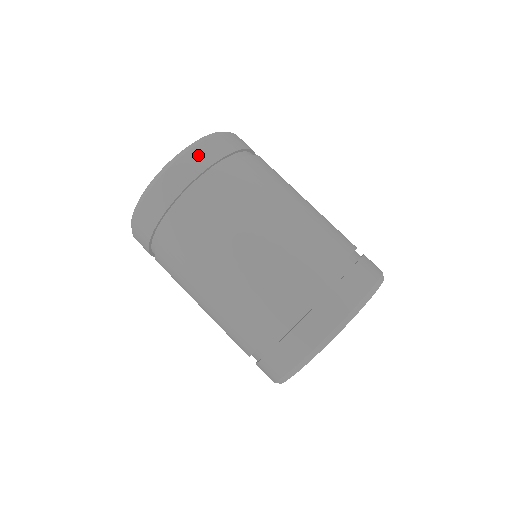
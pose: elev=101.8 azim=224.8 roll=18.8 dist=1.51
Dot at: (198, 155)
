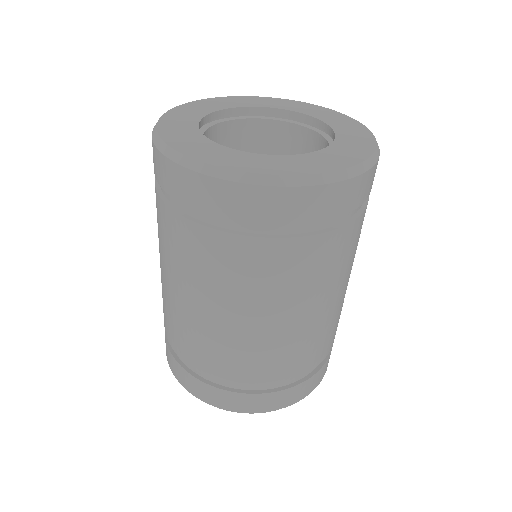
Dot at: (219, 193)
